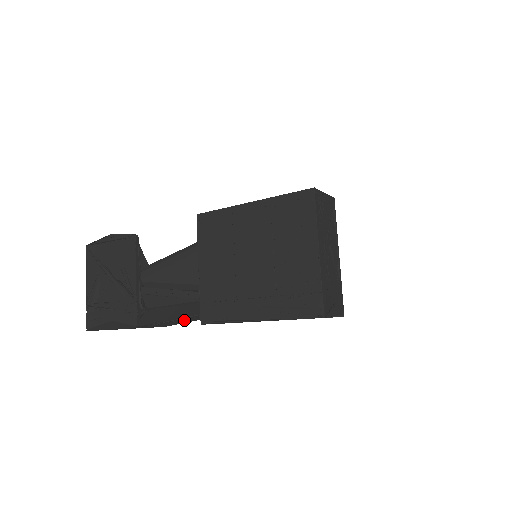
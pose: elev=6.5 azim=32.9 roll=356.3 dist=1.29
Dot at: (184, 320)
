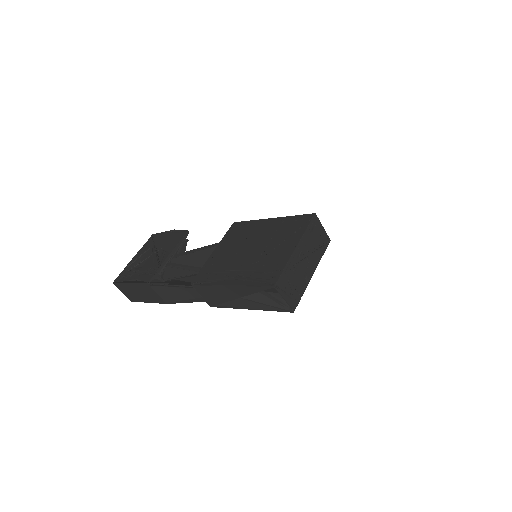
Dot at: (182, 297)
